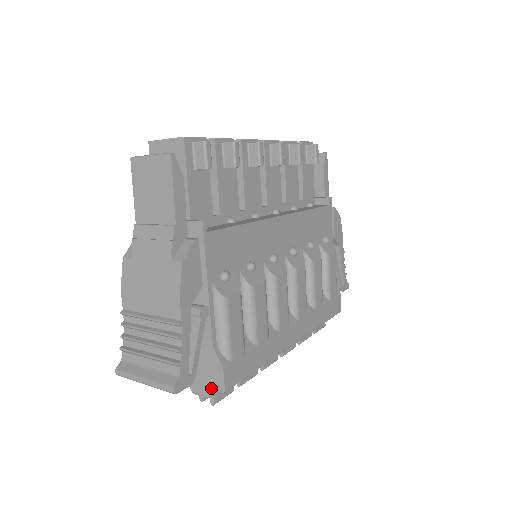
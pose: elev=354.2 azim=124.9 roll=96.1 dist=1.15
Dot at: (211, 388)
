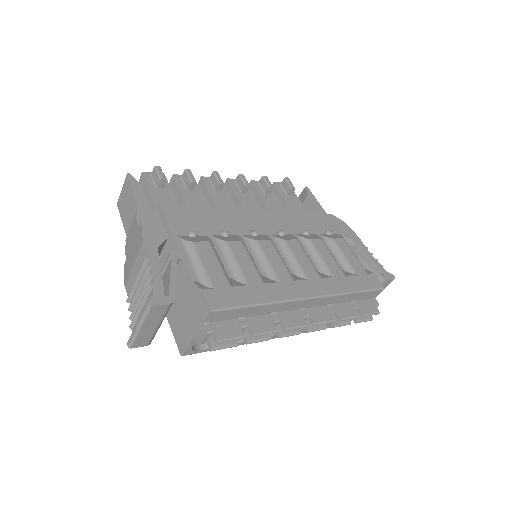
Dot at: (204, 320)
